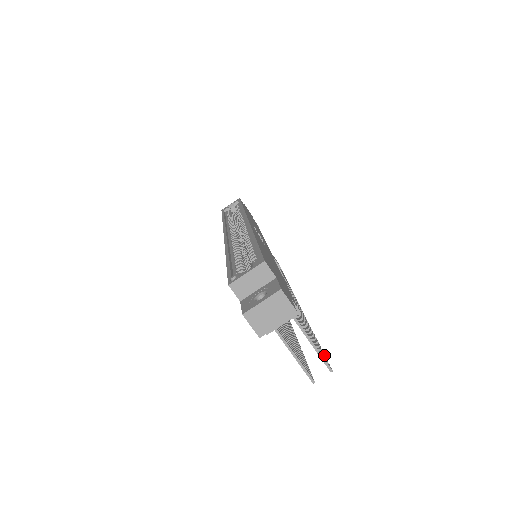
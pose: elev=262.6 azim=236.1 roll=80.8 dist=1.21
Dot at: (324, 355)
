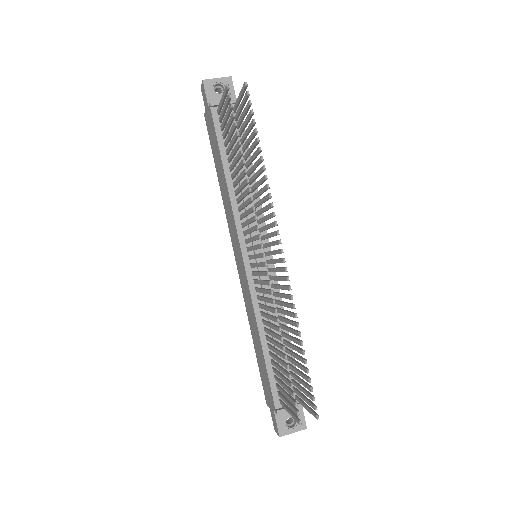
Dot at: occluded
